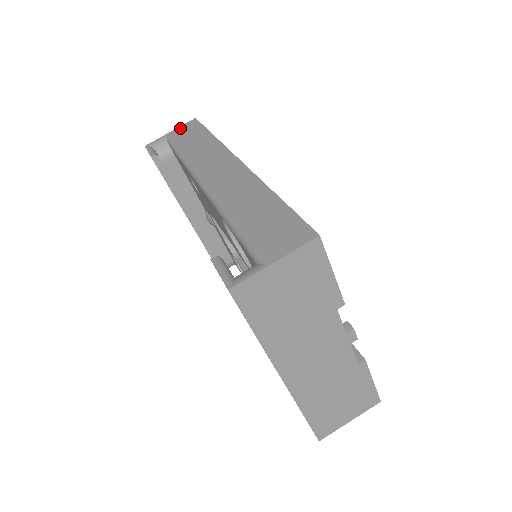
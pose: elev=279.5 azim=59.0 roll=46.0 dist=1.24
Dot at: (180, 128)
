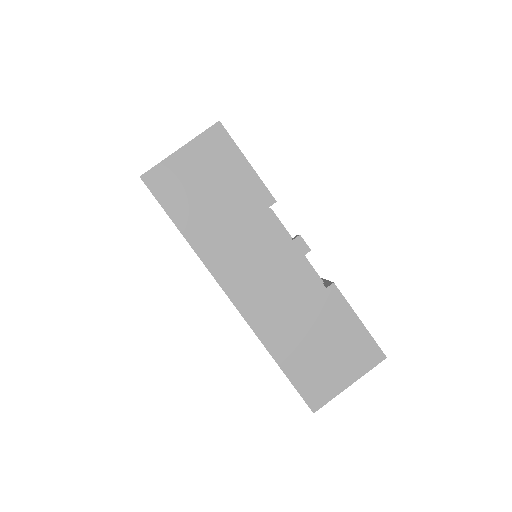
Dot at: occluded
